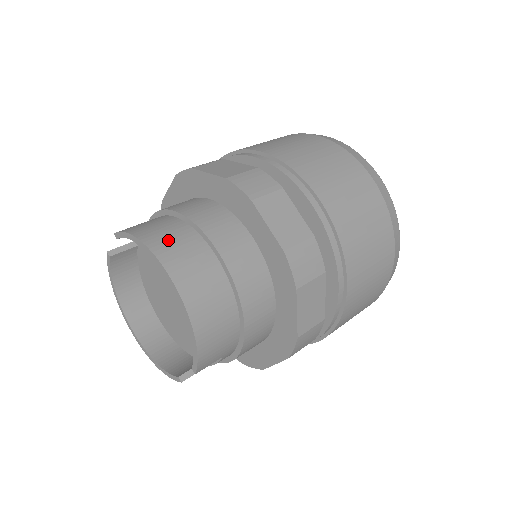
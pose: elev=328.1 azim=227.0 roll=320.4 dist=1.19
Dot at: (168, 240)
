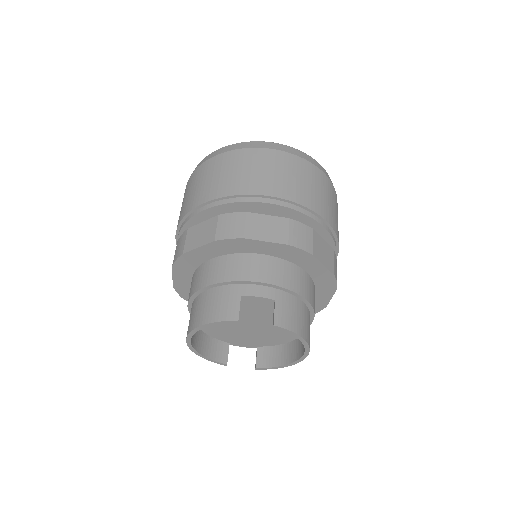
Dot at: (309, 330)
